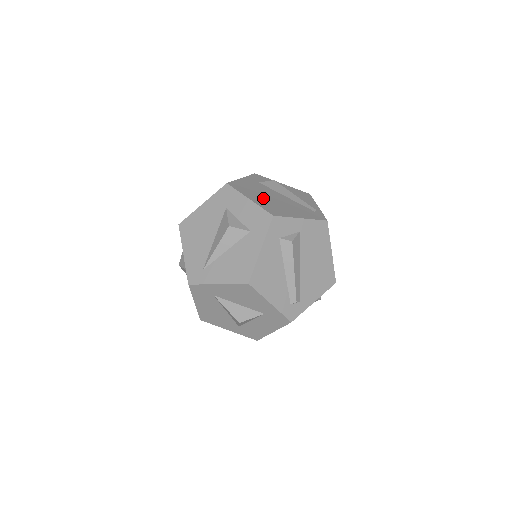
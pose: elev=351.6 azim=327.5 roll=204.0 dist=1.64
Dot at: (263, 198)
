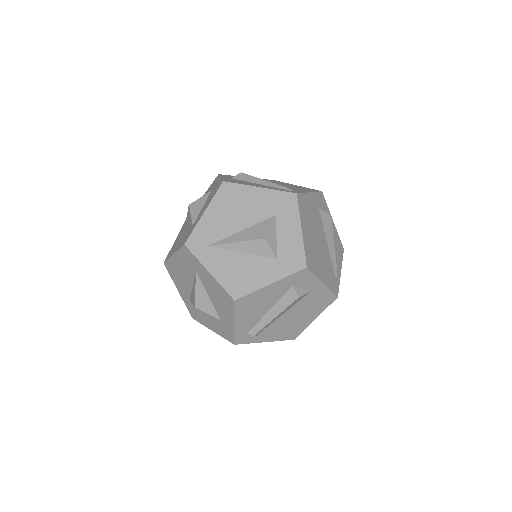
Dot at: (312, 235)
